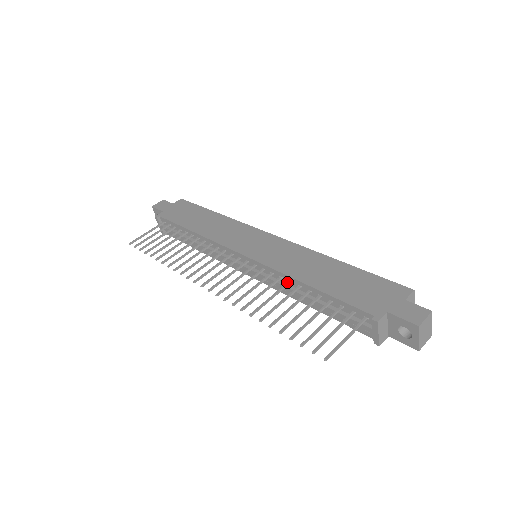
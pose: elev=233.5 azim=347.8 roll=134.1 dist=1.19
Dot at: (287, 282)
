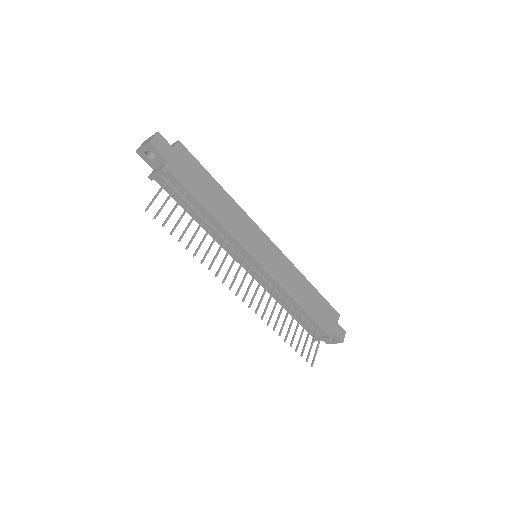
Dot at: (286, 298)
